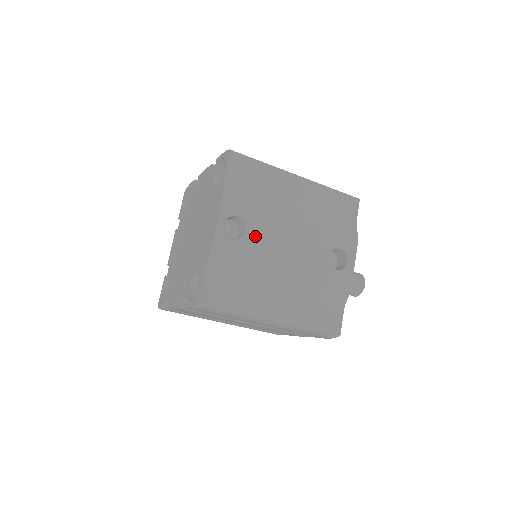
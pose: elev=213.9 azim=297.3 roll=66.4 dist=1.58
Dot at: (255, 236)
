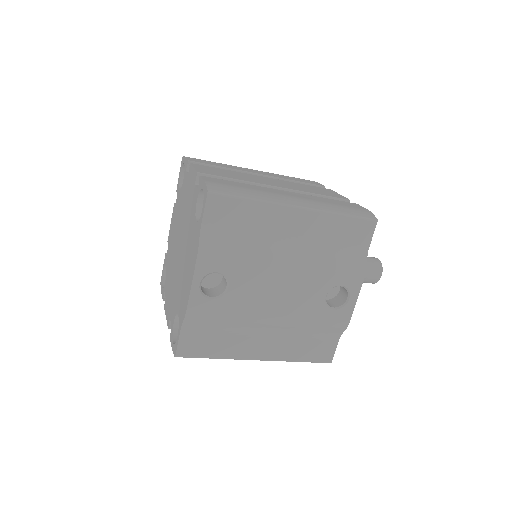
Dot at: (237, 291)
